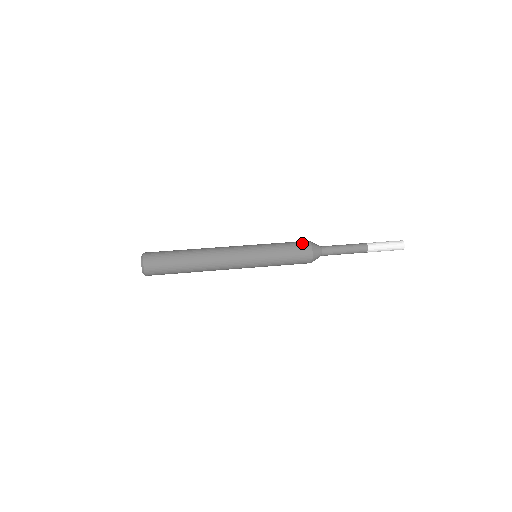
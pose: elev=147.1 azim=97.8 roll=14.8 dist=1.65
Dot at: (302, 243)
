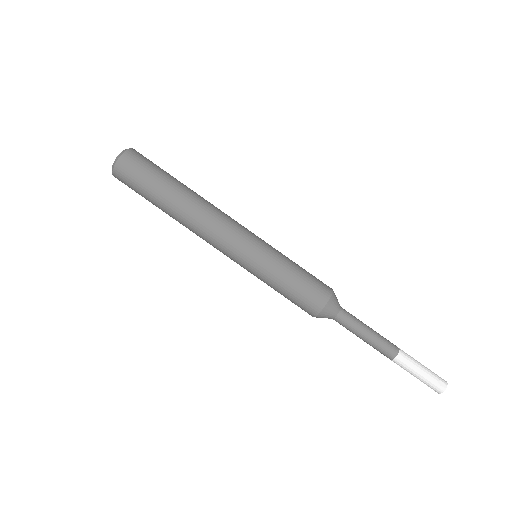
Dot at: (315, 297)
